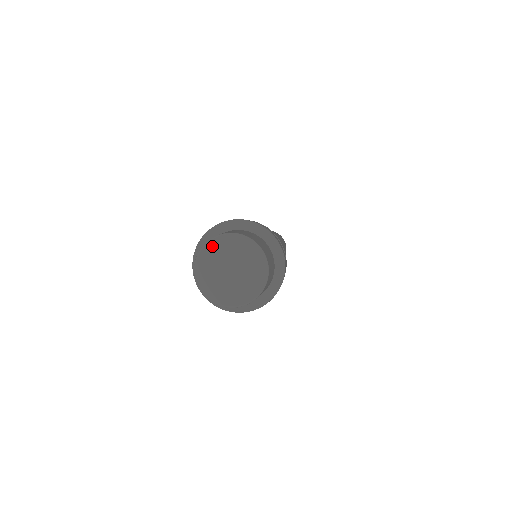
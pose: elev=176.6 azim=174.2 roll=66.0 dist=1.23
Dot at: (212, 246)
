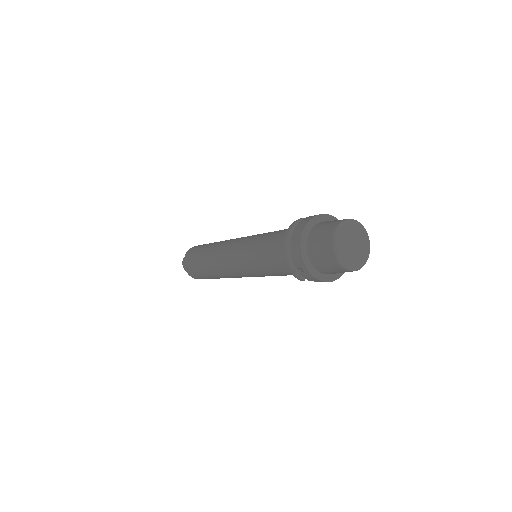
Dot at: (349, 224)
